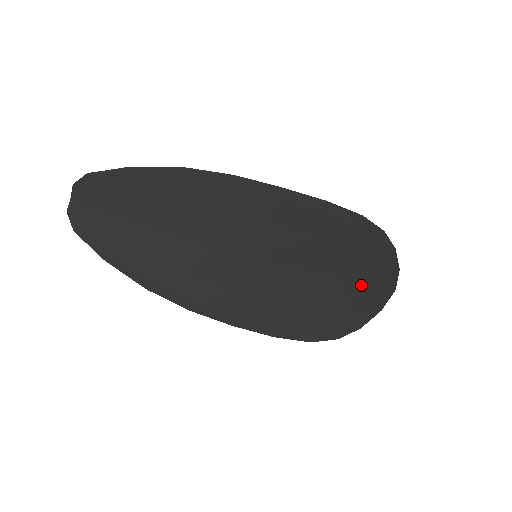
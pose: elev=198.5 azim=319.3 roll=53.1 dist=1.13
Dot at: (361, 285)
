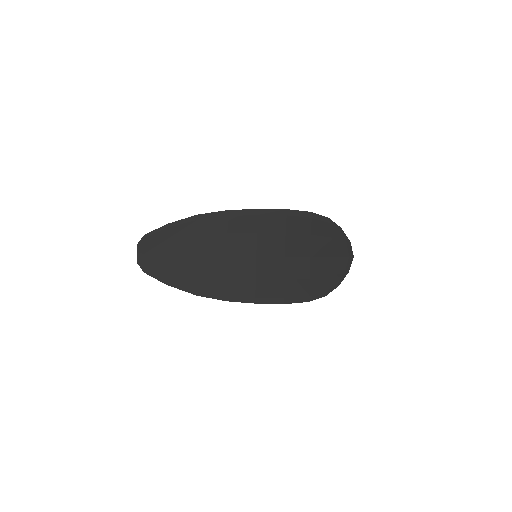
Dot at: (329, 258)
